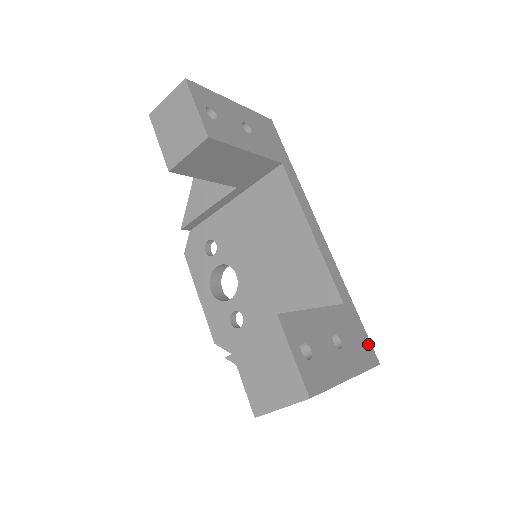
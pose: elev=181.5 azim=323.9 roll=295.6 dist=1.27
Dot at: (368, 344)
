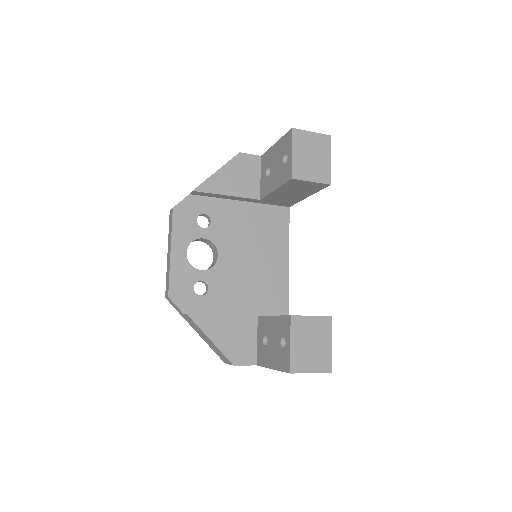
Dot at: occluded
